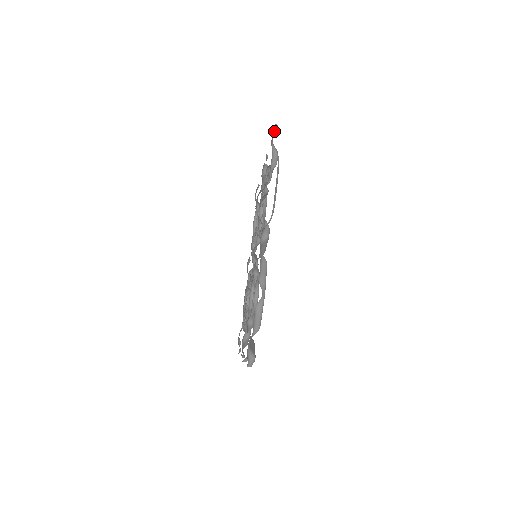
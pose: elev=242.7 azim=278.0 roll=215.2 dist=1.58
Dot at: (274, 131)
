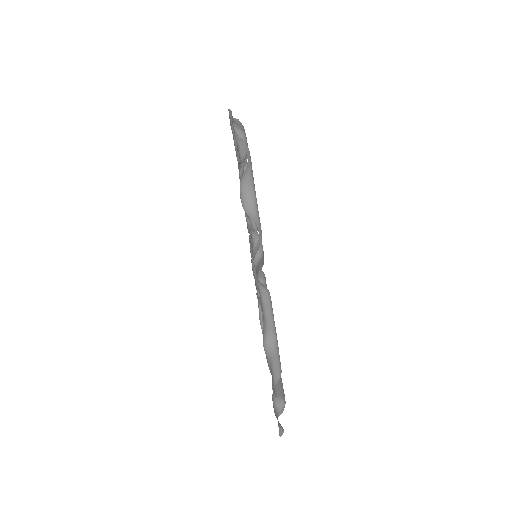
Dot at: occluded
